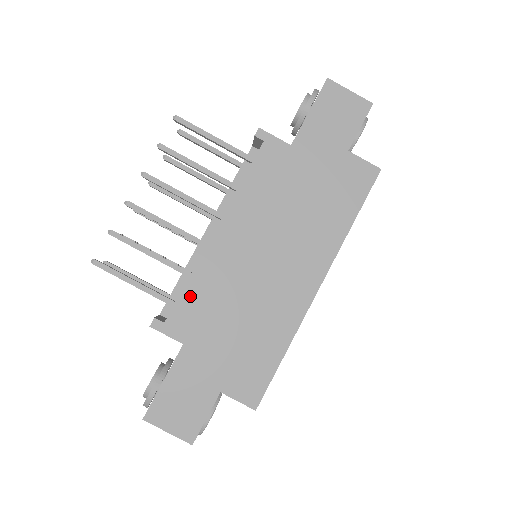
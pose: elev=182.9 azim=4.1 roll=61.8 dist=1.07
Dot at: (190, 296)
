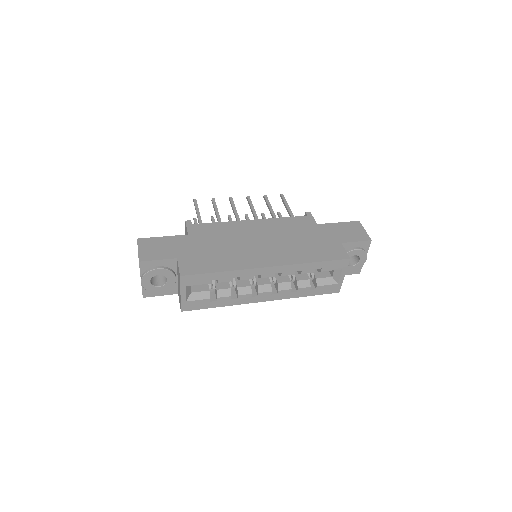
Dot at: (213, 226)
